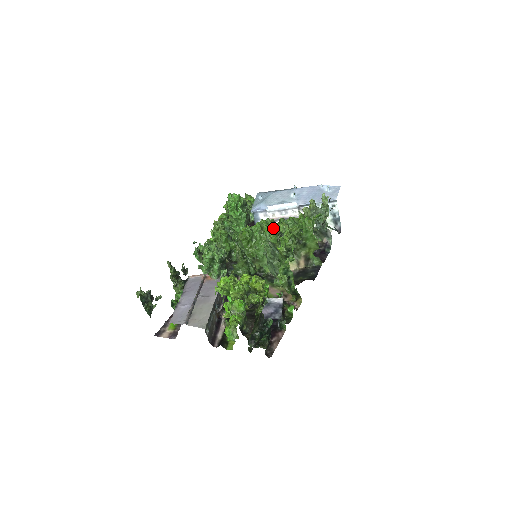
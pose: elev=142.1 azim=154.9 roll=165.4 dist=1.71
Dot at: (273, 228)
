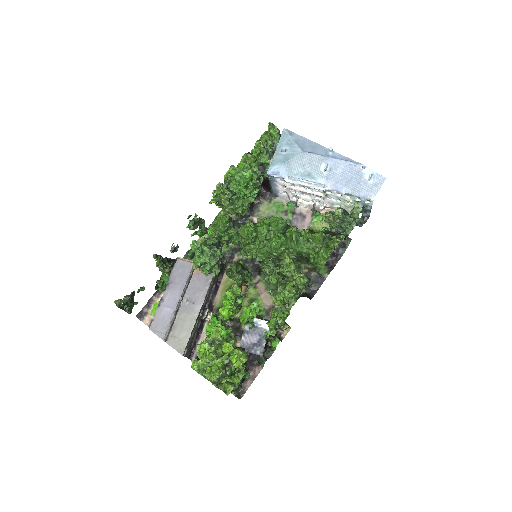
Dot at: (281, 241)
